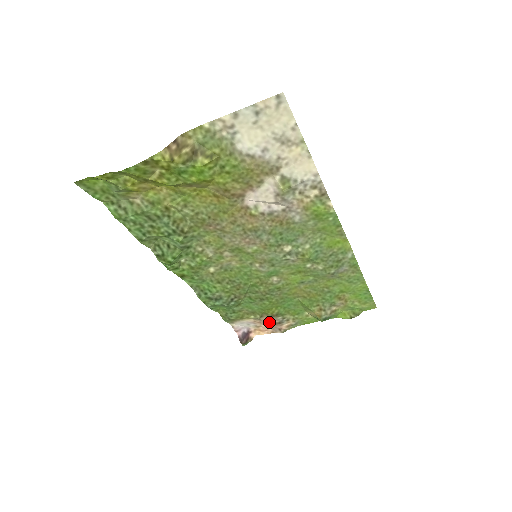
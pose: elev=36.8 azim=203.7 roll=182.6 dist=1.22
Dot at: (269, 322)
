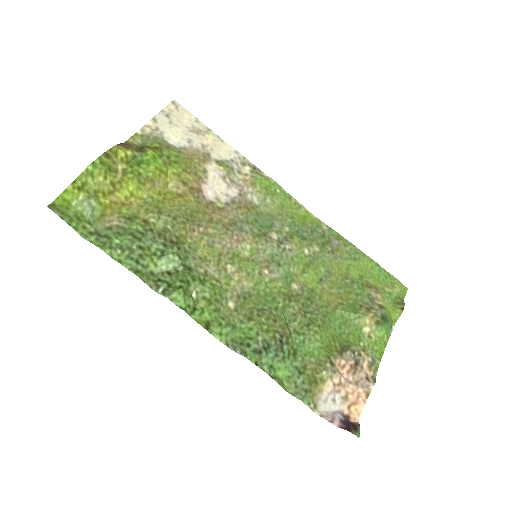
Dot at: (347, 374)
